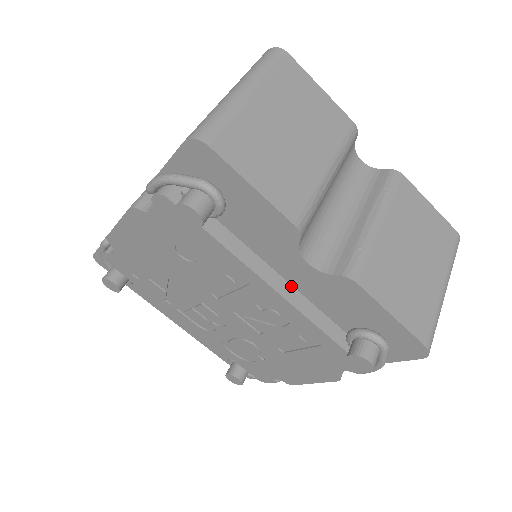
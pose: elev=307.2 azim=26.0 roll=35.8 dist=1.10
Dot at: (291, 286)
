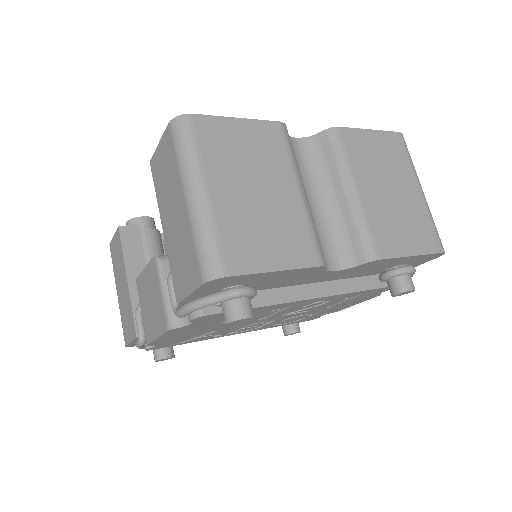
Dot at: (323, 283)
